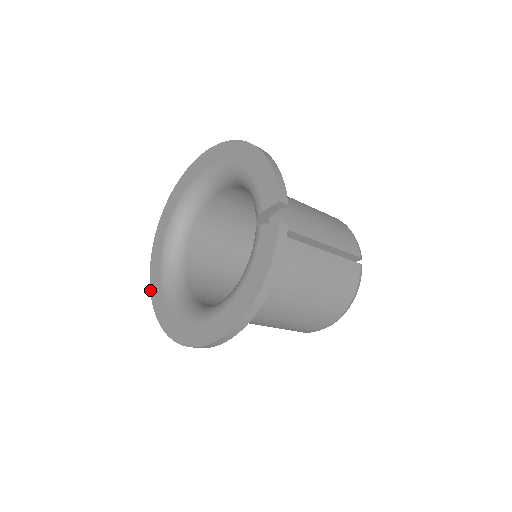
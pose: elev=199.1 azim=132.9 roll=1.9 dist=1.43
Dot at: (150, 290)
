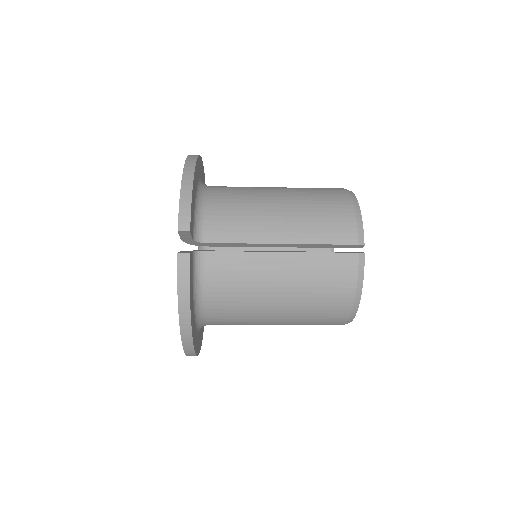
Dot at: occluded
